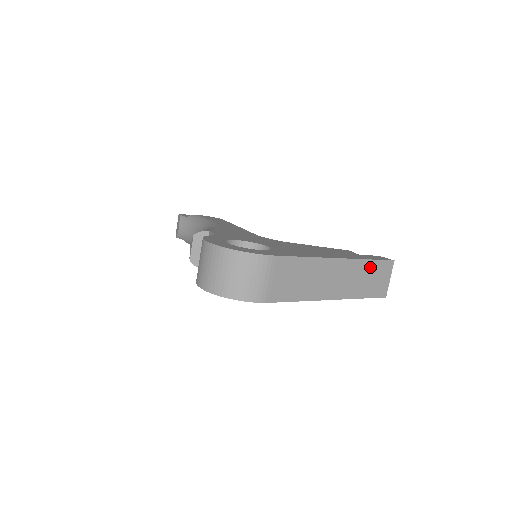
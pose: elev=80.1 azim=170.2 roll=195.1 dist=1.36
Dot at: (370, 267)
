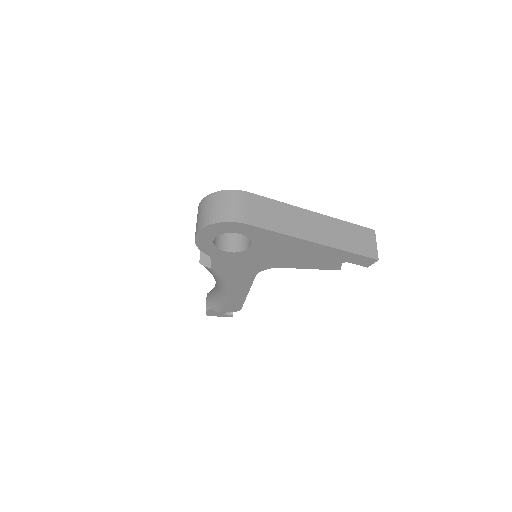
Dot at: (348, 228)
